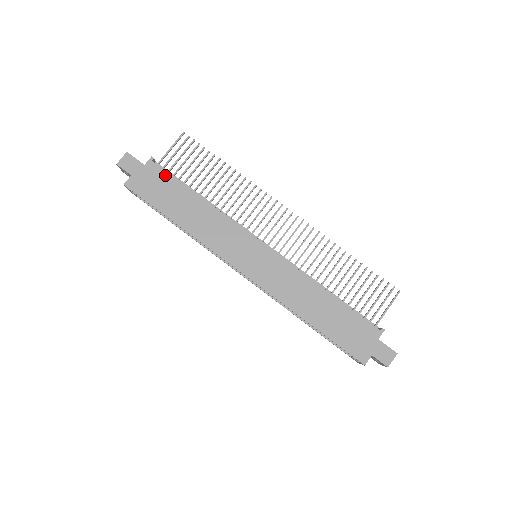
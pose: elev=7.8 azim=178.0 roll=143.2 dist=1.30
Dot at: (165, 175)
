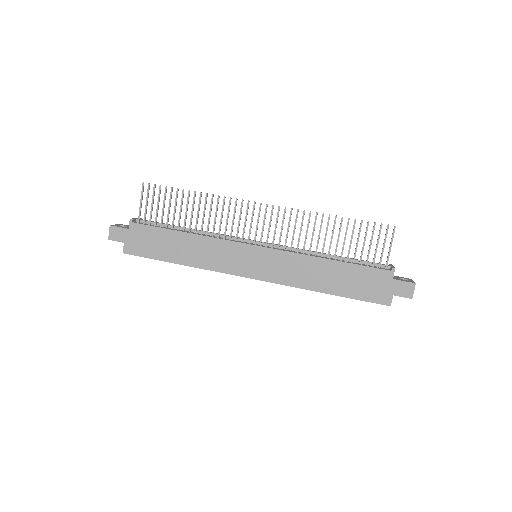
Dot at: (148, 229)
